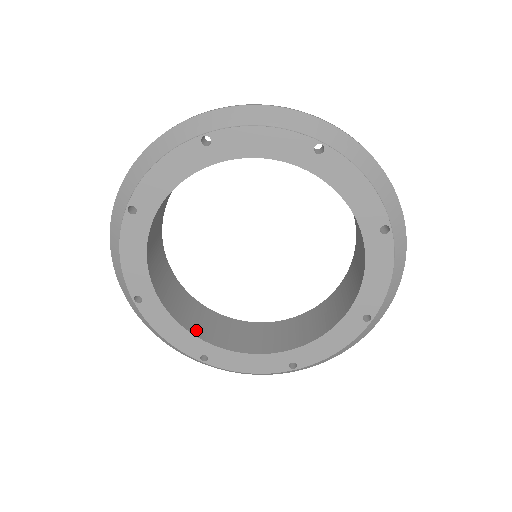
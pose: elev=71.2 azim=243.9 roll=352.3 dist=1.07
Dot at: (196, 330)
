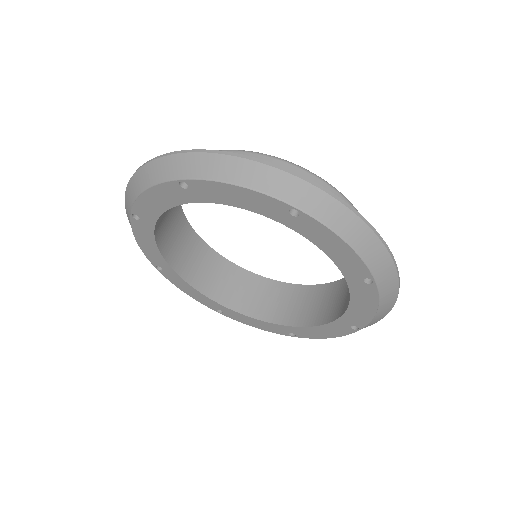
Dot at: (212, 292)
